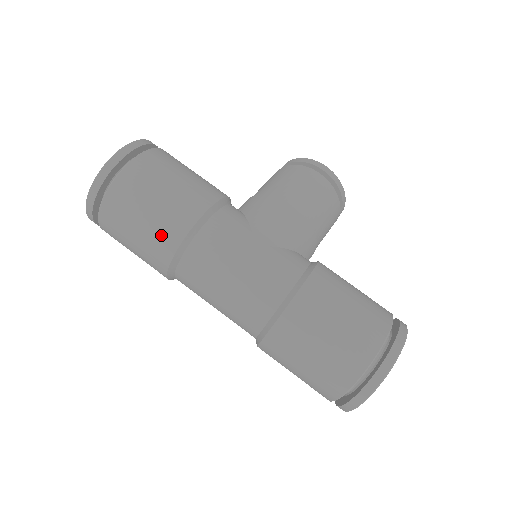
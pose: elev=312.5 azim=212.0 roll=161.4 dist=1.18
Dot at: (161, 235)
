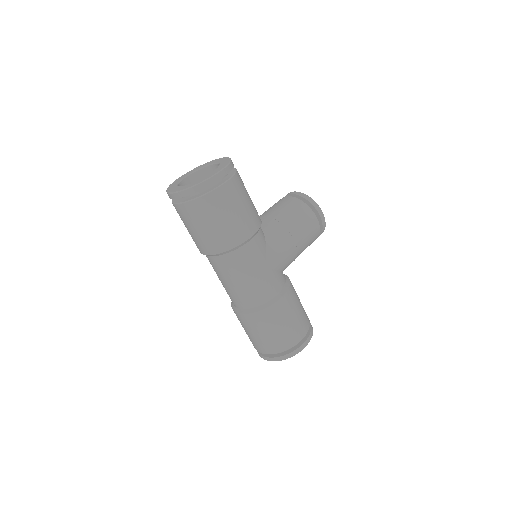
Dot at: (216, 241)
